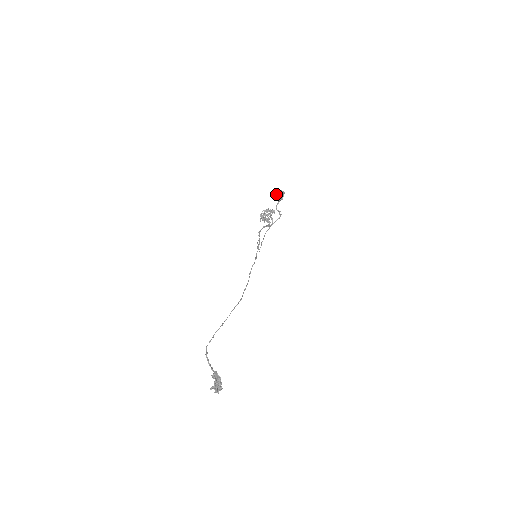
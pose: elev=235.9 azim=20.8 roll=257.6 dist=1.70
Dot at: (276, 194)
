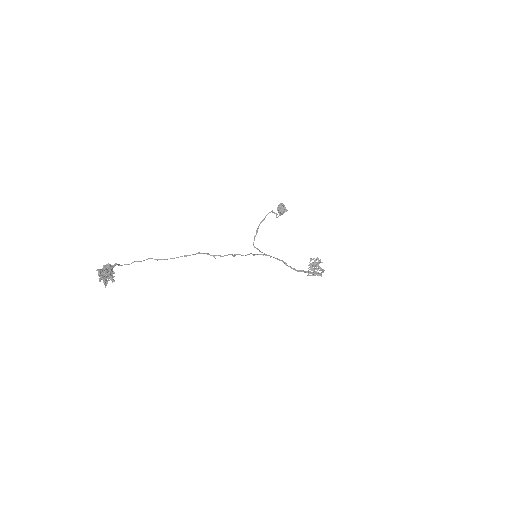
Dot at: (279, 213)
